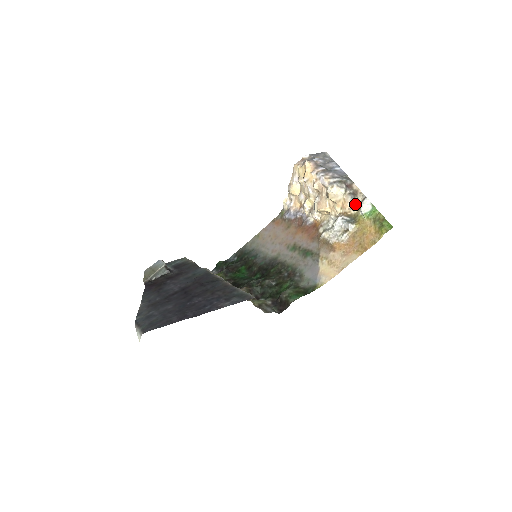
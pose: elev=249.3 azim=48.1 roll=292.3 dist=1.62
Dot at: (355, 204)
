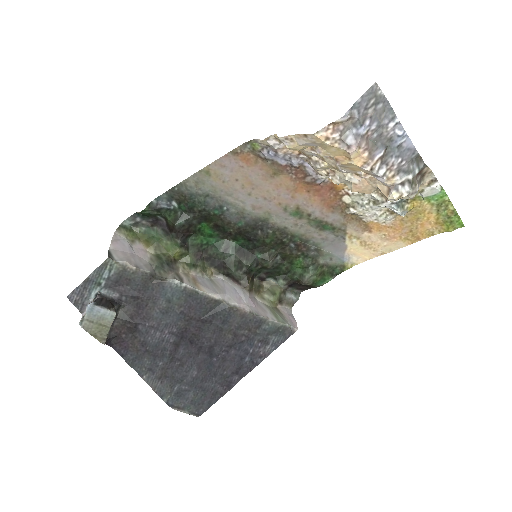
Dot at: occluded
